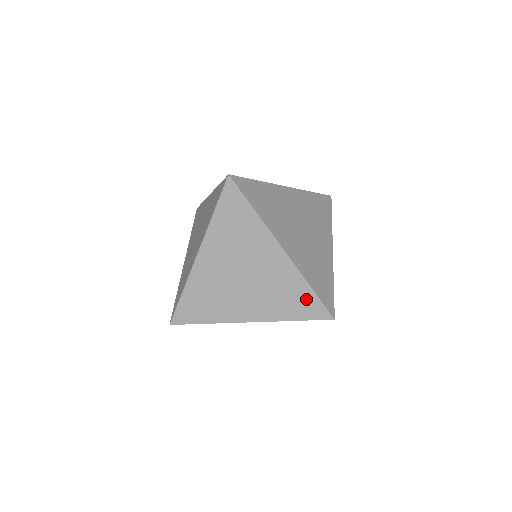
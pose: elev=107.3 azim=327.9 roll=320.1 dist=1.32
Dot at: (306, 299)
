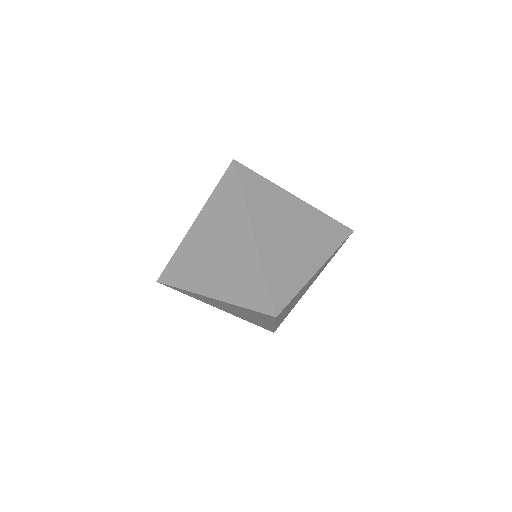
Dot at: (259, 289)
